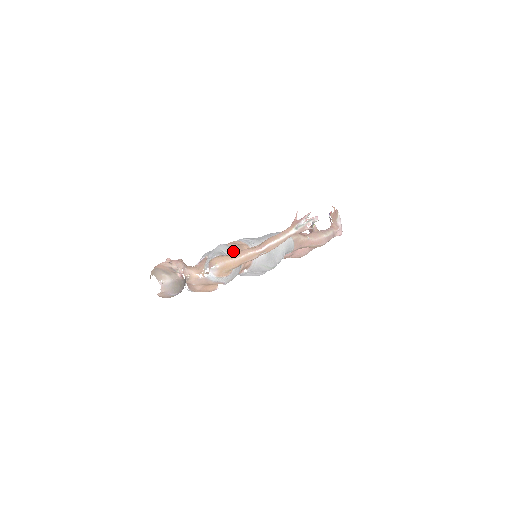
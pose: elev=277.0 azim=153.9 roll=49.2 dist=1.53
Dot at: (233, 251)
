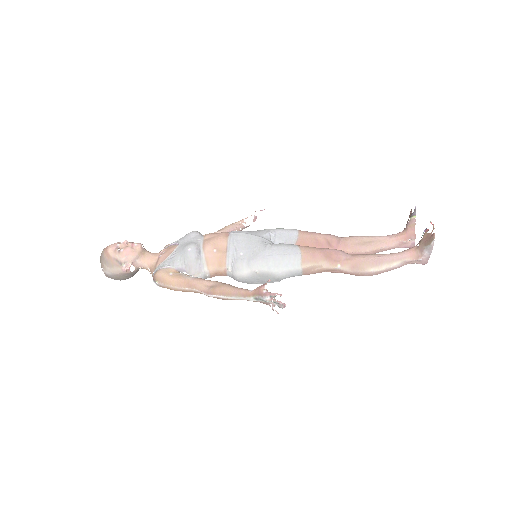
Dot at: (196, 264)
